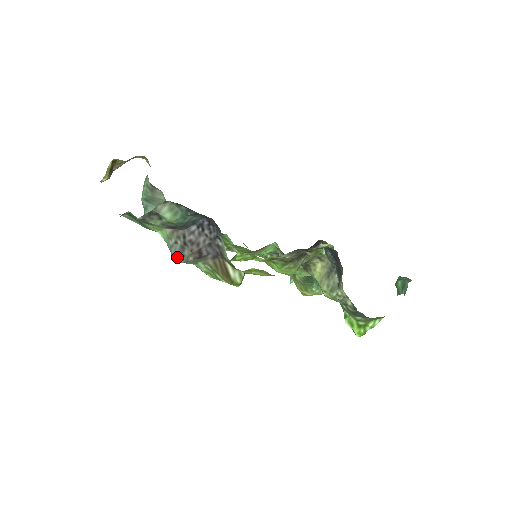
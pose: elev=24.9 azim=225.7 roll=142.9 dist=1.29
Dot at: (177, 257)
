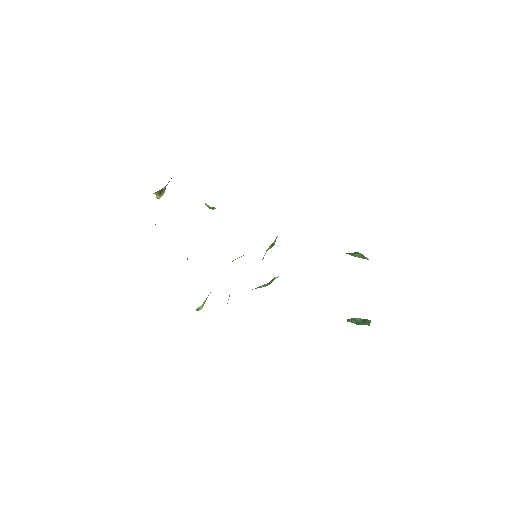
Dot at: occluded
